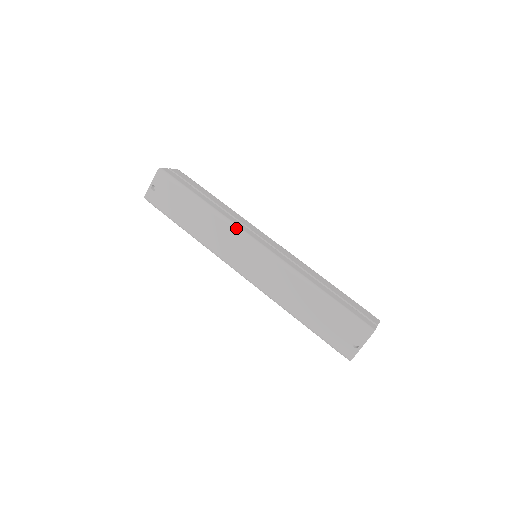
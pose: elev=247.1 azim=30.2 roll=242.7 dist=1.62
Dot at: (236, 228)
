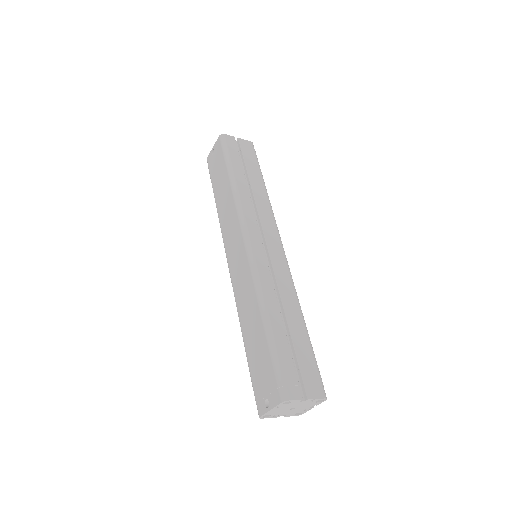
Dot at: (240, 216)
